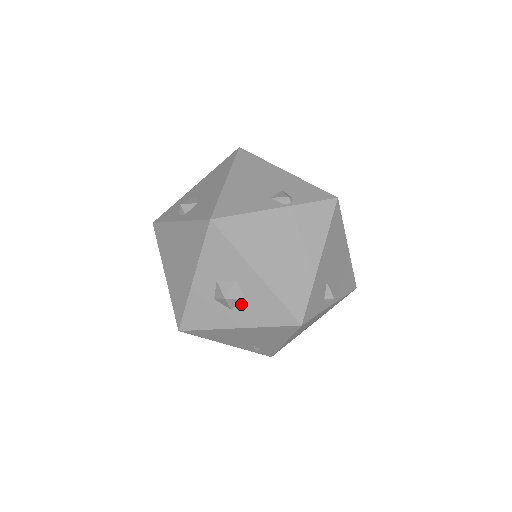
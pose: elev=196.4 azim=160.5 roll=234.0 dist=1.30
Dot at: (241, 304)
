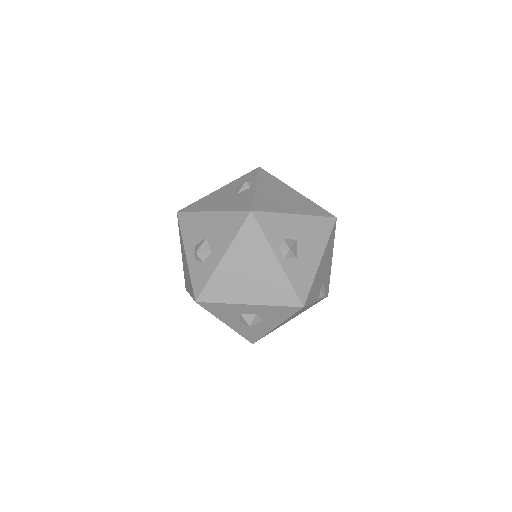
Dot at: occluded
